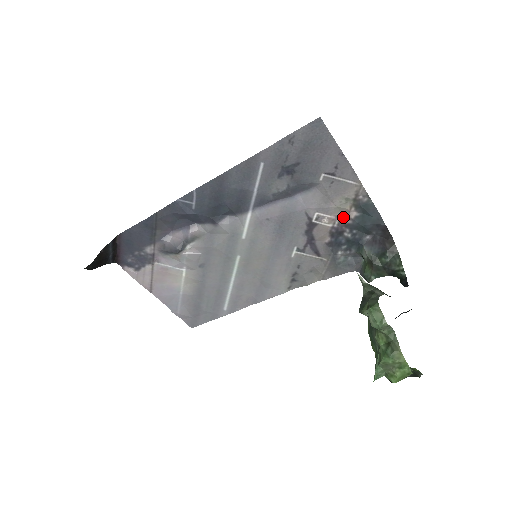
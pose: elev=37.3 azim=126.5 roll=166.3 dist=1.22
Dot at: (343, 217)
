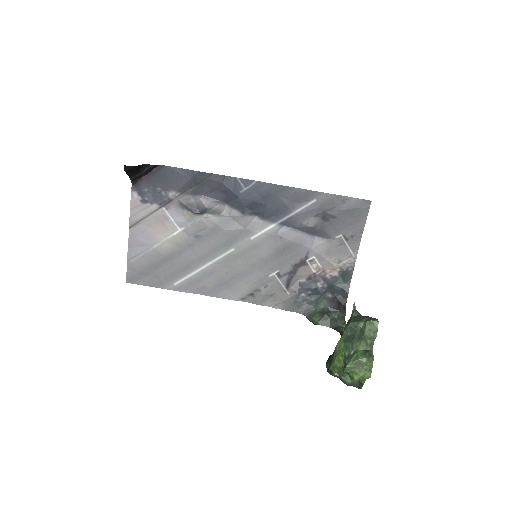
Dot at: (327, 271)
